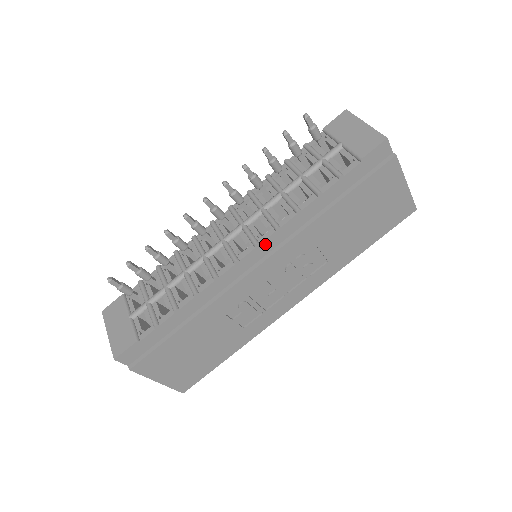
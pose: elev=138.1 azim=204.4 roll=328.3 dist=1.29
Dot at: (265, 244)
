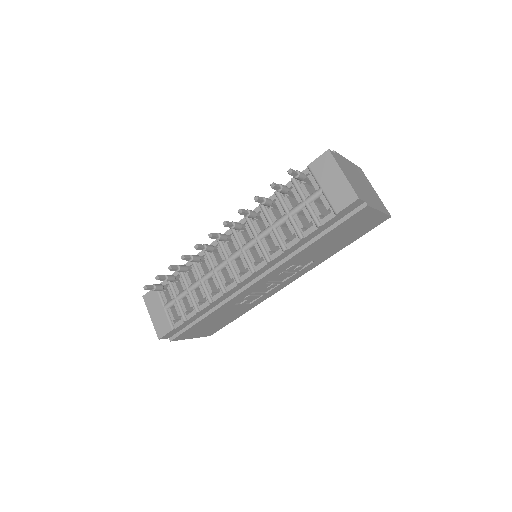
Dot at: (260, 270)
